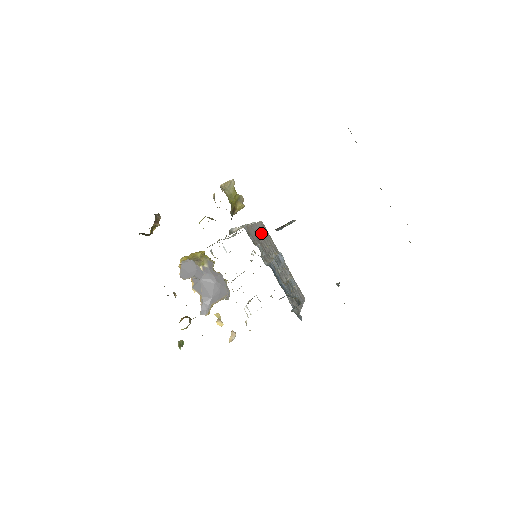
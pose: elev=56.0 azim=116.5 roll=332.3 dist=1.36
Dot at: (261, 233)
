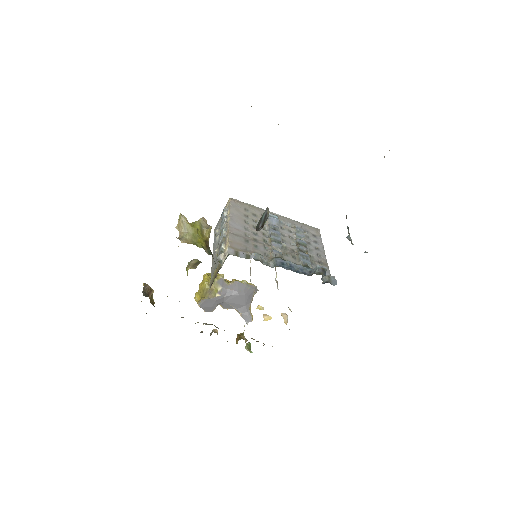
Dot at: (241, 221)
